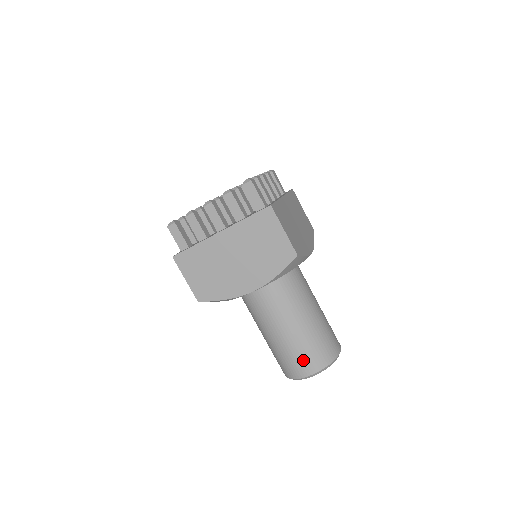
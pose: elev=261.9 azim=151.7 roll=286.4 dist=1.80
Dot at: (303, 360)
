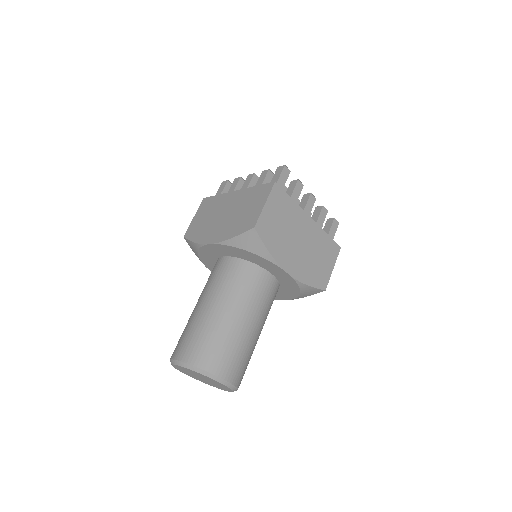
Dot at: (188, 342)
